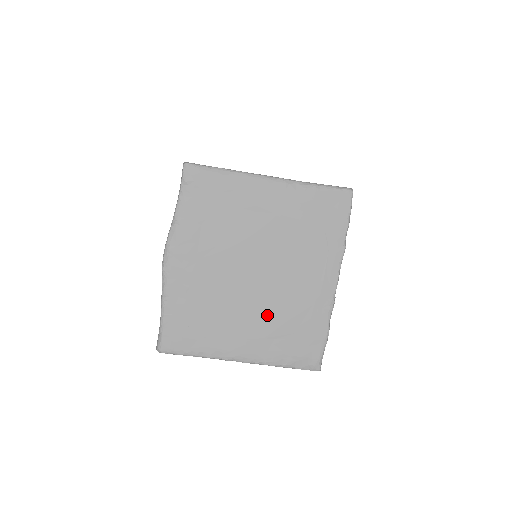
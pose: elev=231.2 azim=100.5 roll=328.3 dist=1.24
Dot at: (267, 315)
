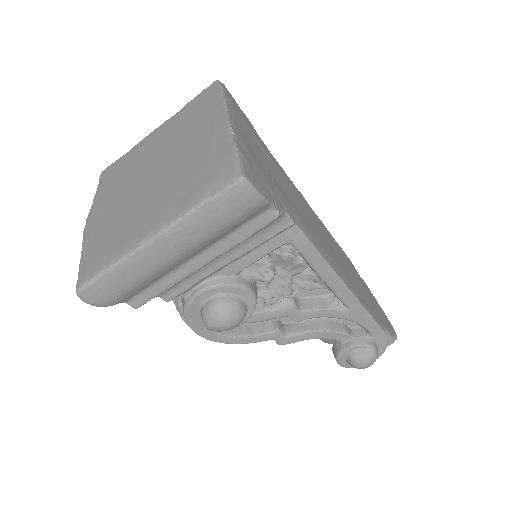
Dot at: (169, 185)
